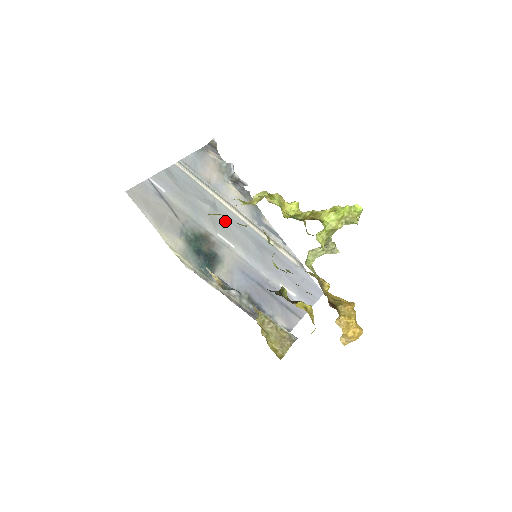
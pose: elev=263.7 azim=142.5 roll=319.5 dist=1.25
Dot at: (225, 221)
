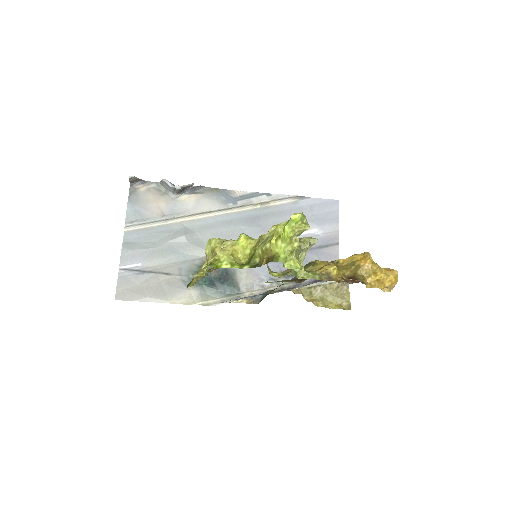
Dot at: (206, 233)
